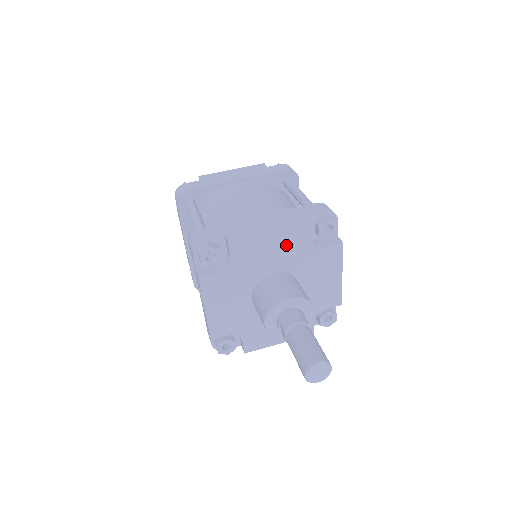
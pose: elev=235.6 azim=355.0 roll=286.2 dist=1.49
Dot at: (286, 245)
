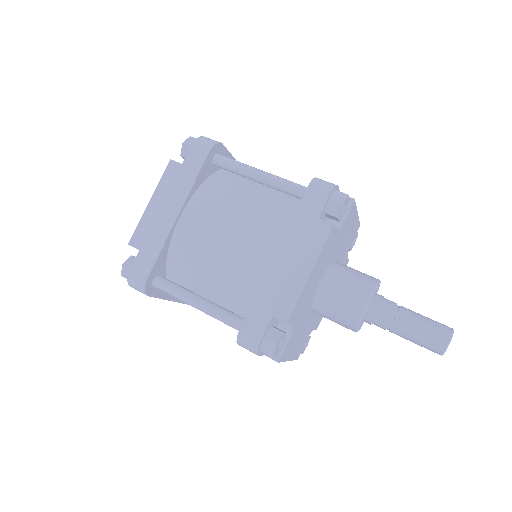
Dot at: (322, 261)
